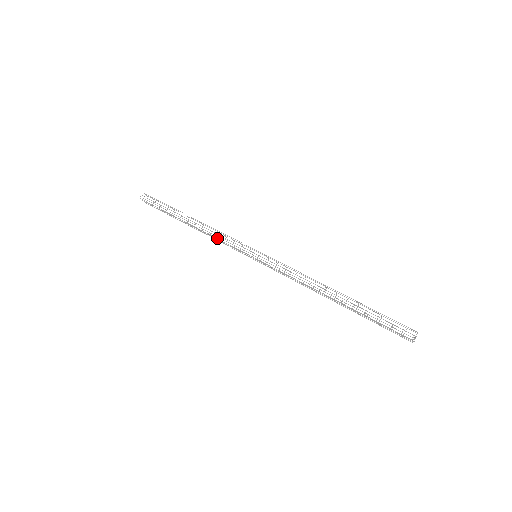
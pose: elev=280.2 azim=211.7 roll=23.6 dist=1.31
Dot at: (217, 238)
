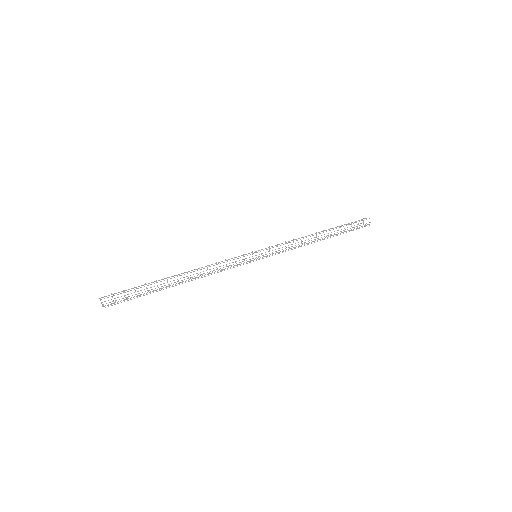
Dot at: (221, 271)
